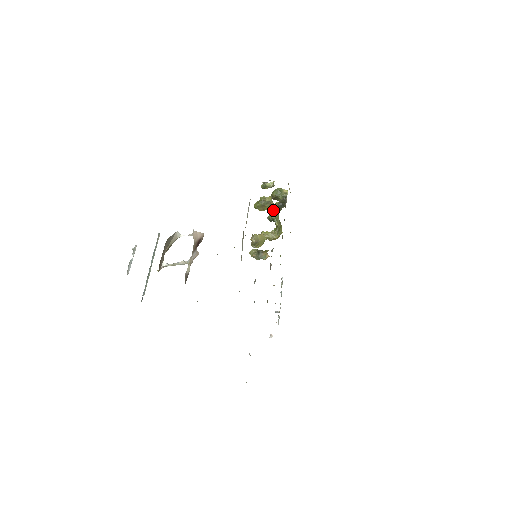
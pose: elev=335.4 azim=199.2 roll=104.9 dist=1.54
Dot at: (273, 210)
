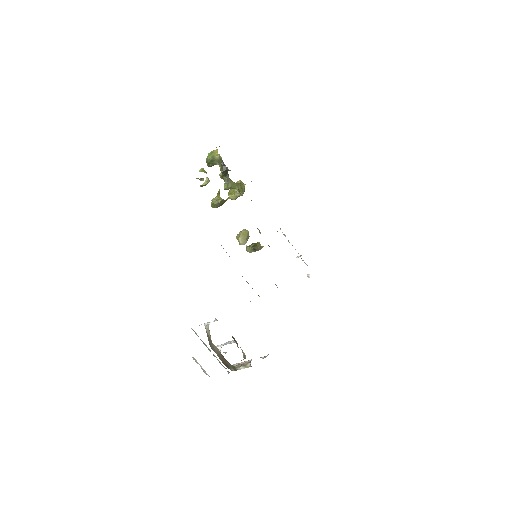
Dot at: occluded
